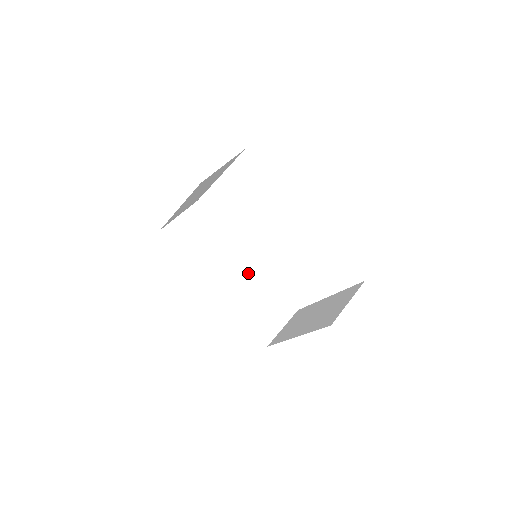
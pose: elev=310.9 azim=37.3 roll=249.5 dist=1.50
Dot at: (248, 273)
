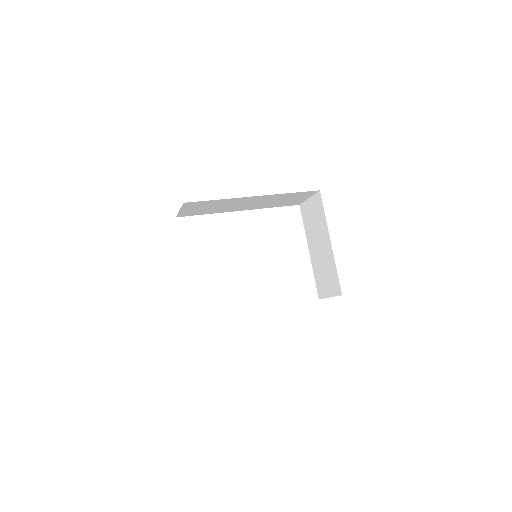
Dot at: occluded
